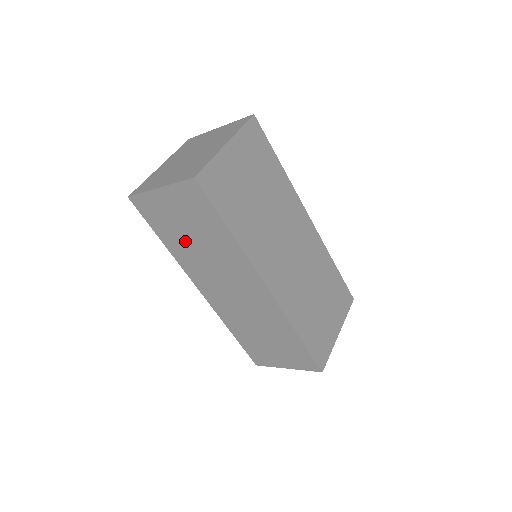
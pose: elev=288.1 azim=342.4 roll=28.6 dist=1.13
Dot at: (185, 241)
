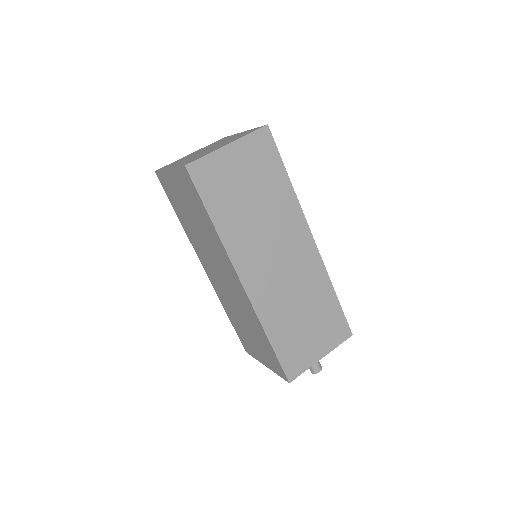
Dot at: (241, 208)
